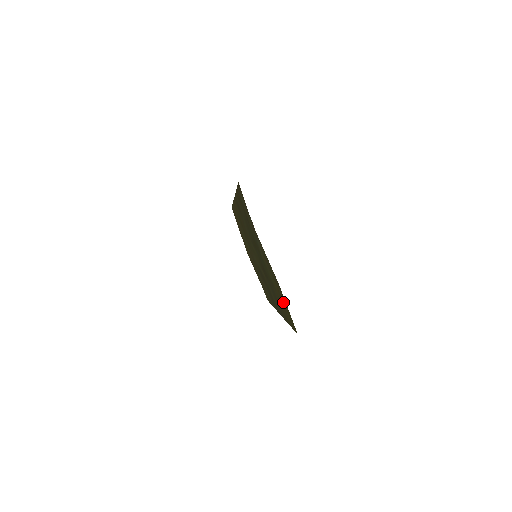
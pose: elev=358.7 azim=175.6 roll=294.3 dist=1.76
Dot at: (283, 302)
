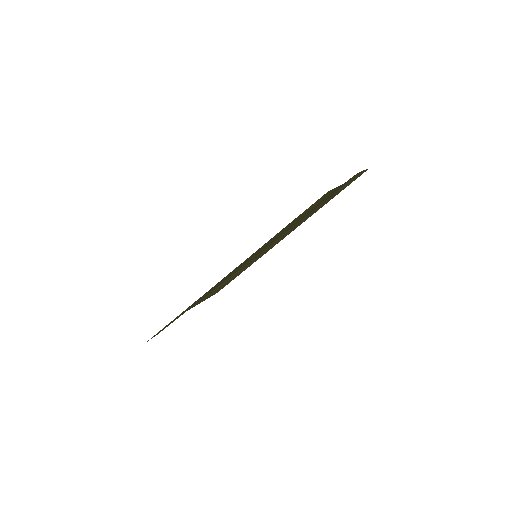
Dot at: (318, 202)
